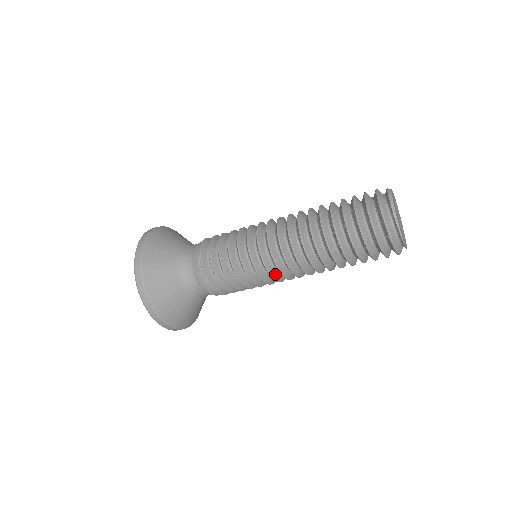
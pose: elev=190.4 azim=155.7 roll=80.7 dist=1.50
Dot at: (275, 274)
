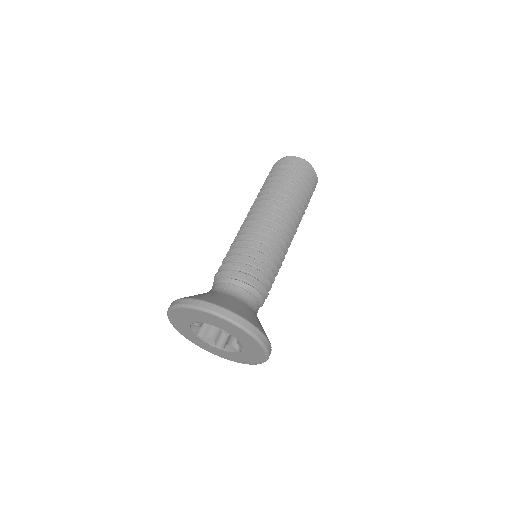
Dot at: (264, 228)
